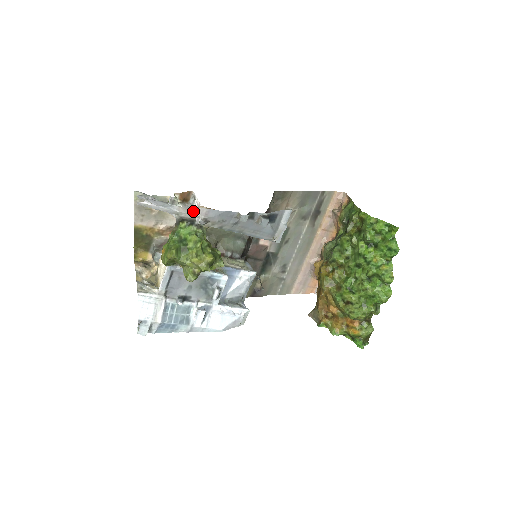
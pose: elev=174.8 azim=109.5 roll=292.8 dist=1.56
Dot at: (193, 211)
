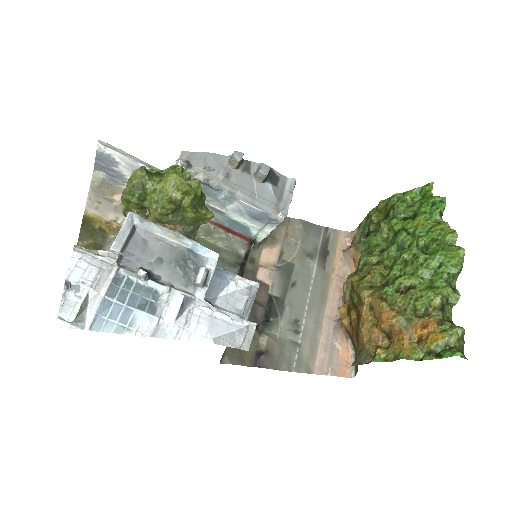
Dot at: occluded
